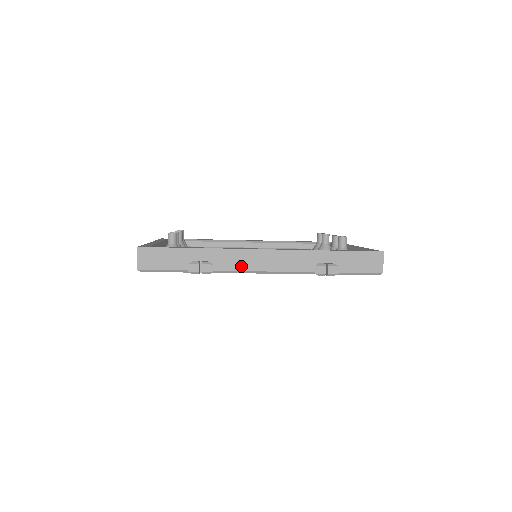
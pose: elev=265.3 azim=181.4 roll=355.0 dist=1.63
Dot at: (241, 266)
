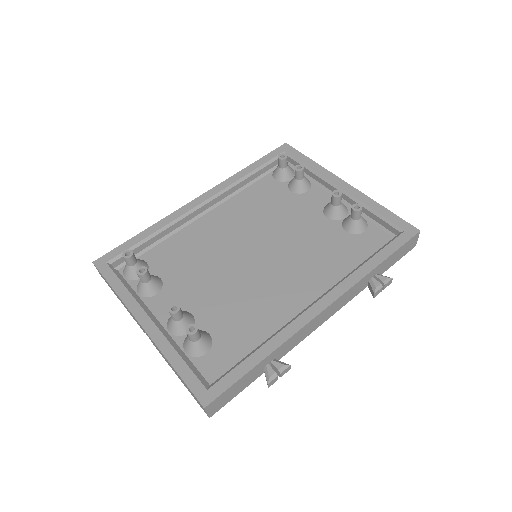
Dot at: (305, 336)
